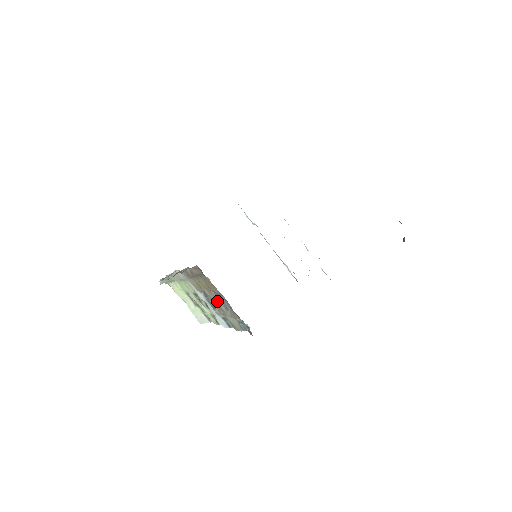
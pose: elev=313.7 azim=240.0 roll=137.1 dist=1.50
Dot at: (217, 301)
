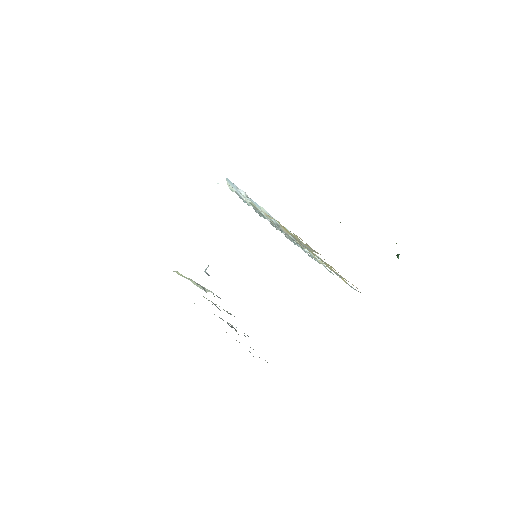
Dot at: (236, 340)
